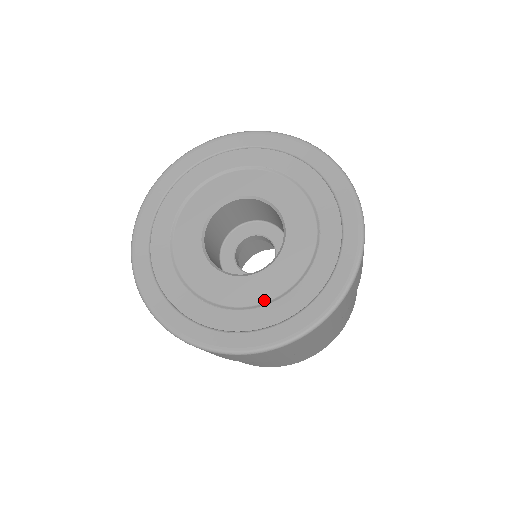
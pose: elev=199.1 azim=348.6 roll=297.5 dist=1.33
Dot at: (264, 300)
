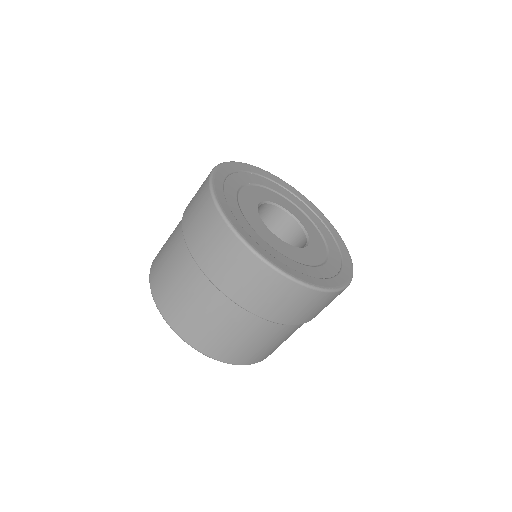
Dot at: (273, 246)
